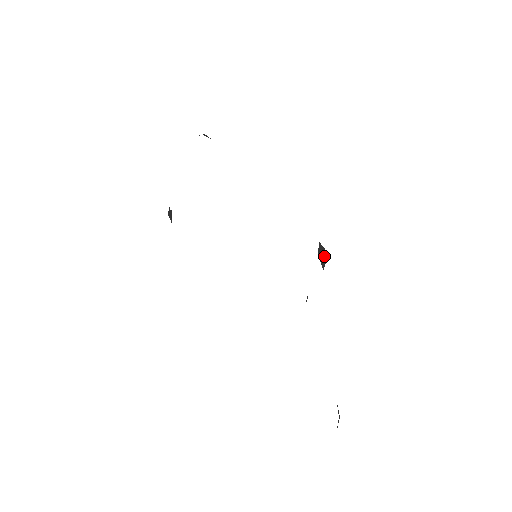
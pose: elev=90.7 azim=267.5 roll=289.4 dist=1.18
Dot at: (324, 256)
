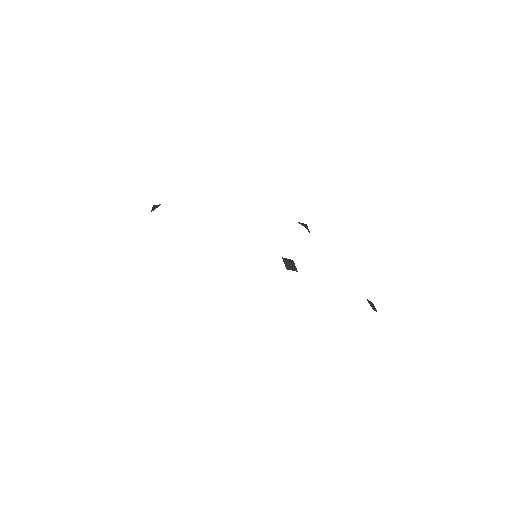
Dot at: (291, 266)
